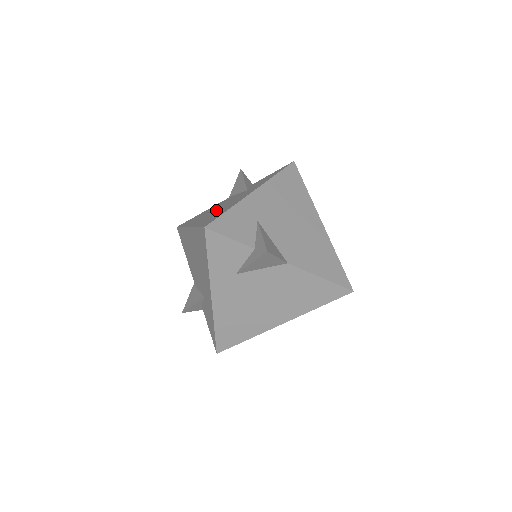
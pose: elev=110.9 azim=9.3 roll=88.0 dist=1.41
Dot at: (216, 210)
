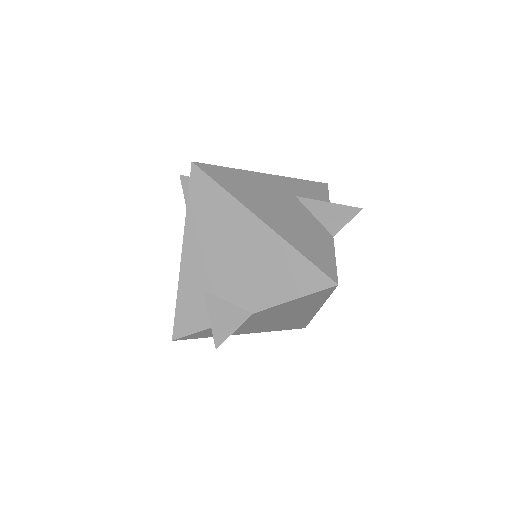
Dot at: occluded
